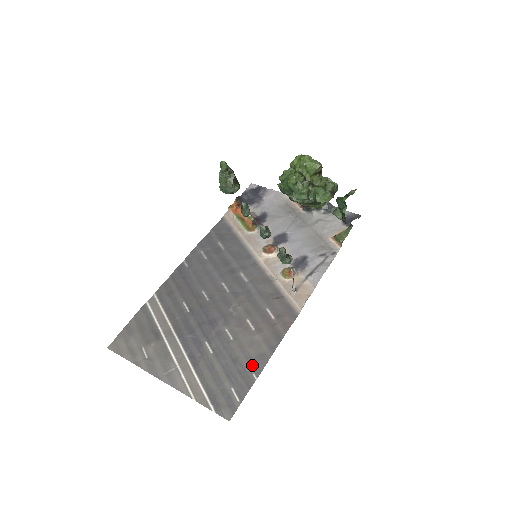
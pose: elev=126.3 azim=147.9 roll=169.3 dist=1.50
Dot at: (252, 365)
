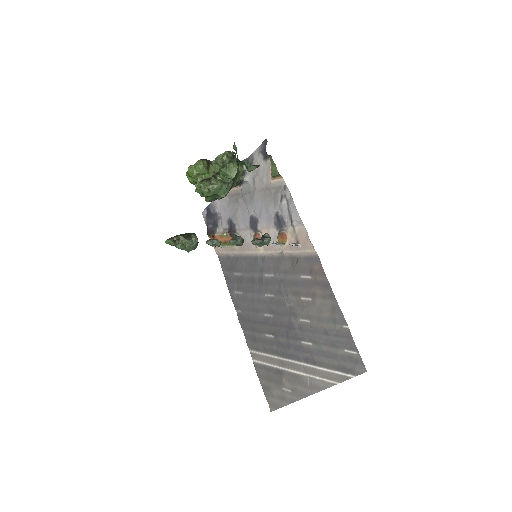
Dot at: (336, 322)
